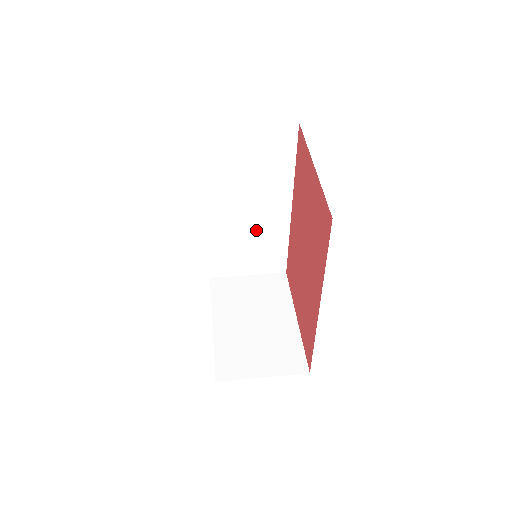
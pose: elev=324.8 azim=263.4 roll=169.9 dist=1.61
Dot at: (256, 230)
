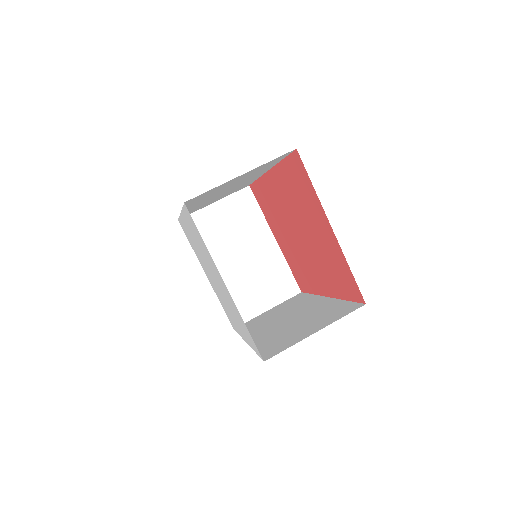
Dot at: (228, 191)
